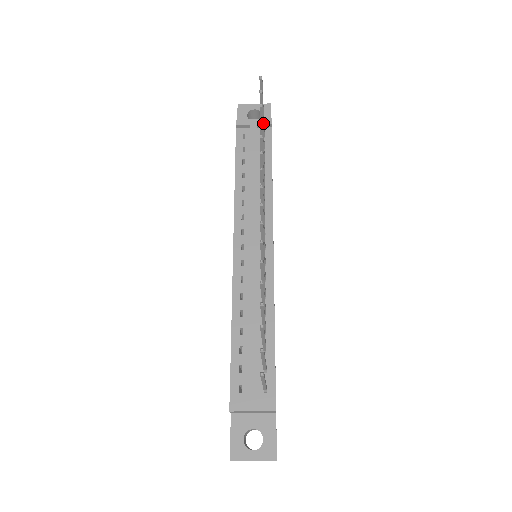
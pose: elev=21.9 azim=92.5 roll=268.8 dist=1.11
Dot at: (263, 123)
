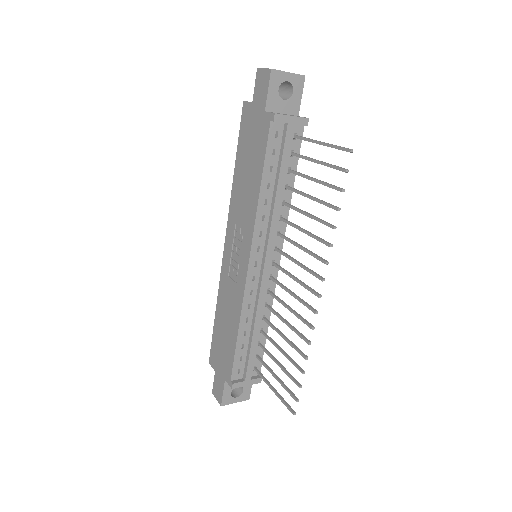
Dot at: (318, 163)
